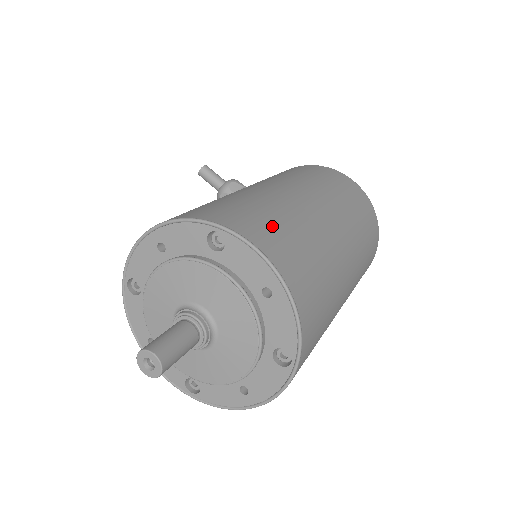
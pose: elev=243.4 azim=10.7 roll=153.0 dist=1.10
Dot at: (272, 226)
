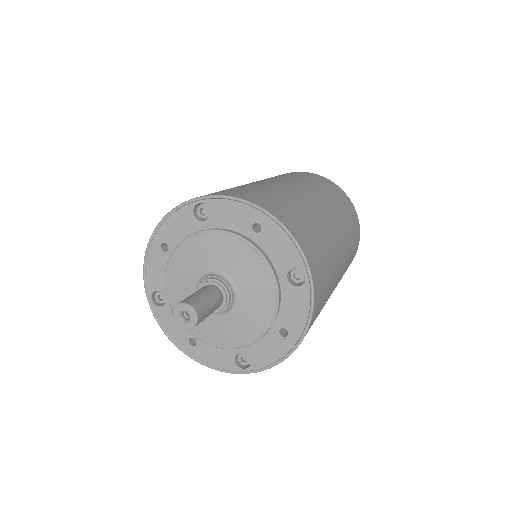
Dot at: (242, 190)
